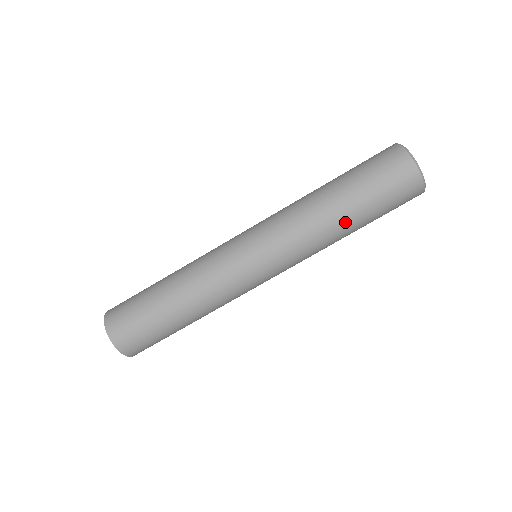
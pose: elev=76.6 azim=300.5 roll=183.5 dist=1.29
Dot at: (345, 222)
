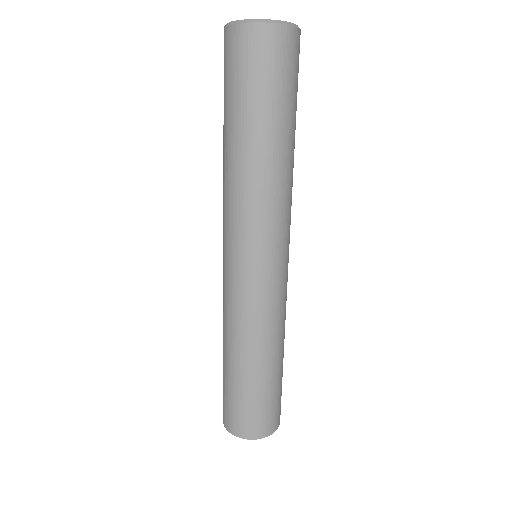
Dot at: (283, 147)
